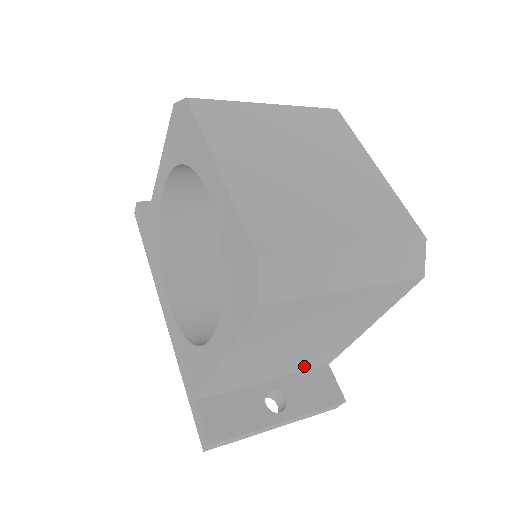
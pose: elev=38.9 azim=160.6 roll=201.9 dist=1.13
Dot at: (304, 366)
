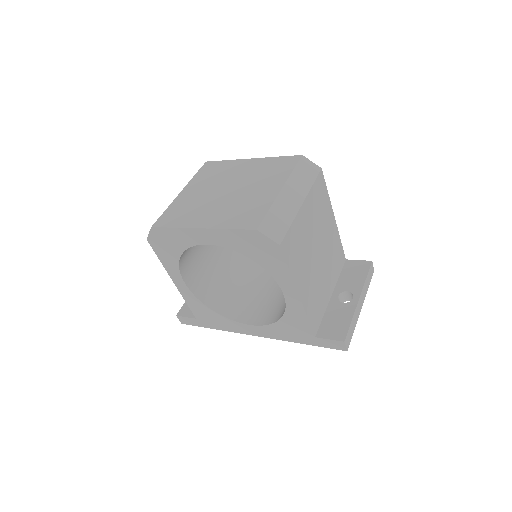
Dot at: (336, 270)
